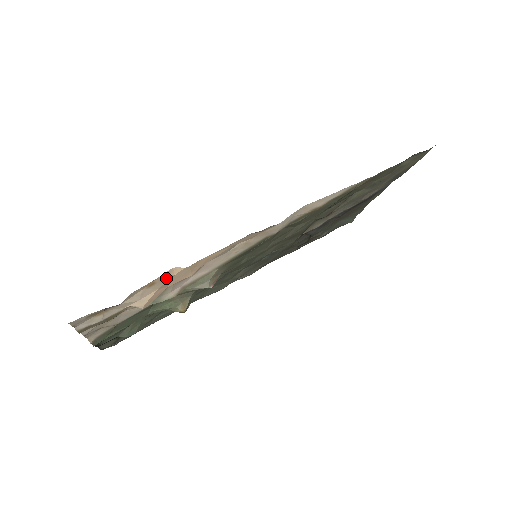
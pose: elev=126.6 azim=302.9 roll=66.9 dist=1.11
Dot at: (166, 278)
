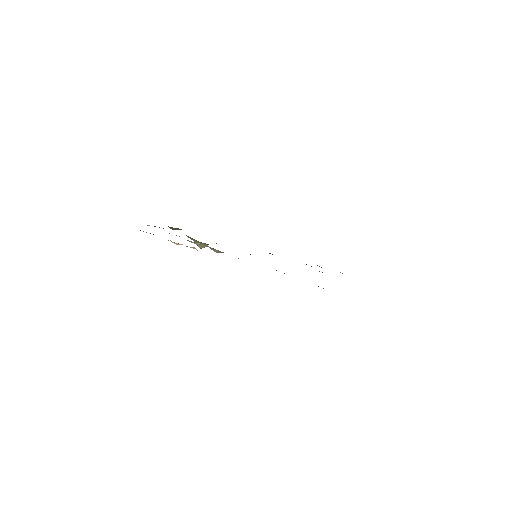
Dot at: (190, 247)
